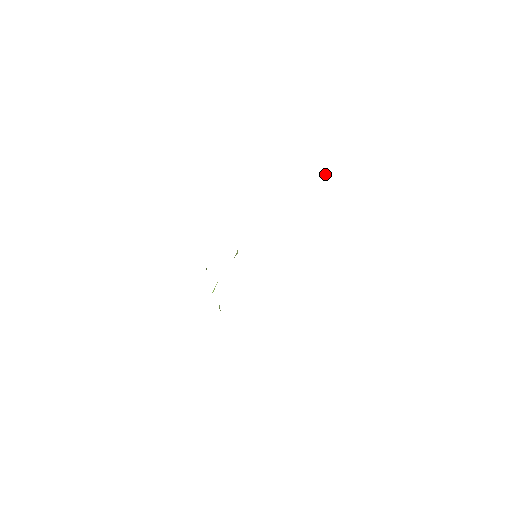
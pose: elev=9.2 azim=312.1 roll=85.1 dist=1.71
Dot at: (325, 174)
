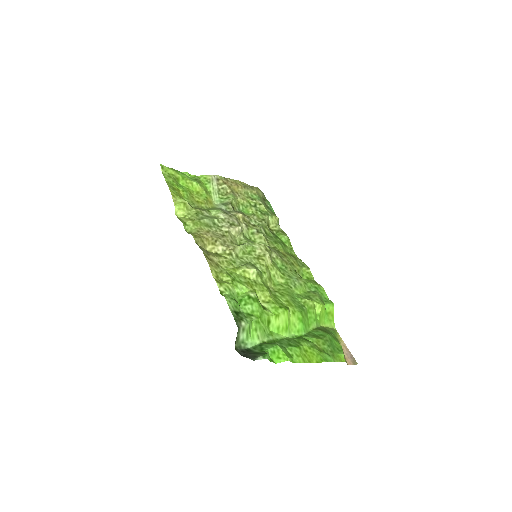
Dot at: occluded
